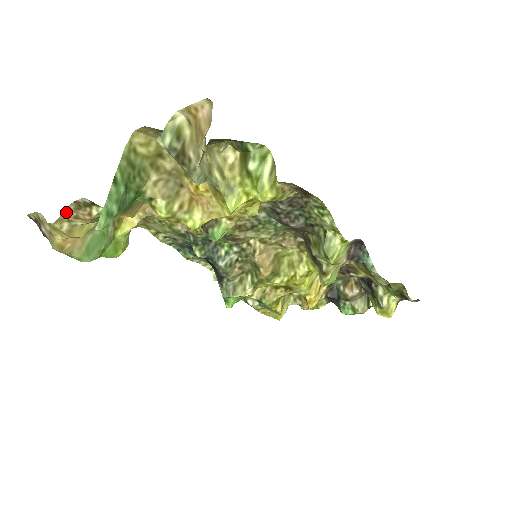
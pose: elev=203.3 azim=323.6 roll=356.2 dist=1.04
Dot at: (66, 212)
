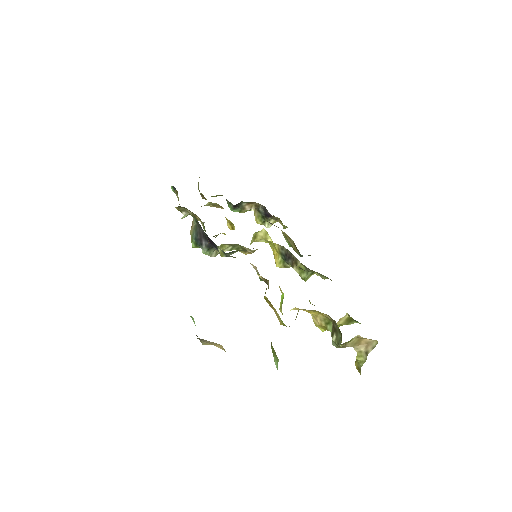
Dot at: occluded
